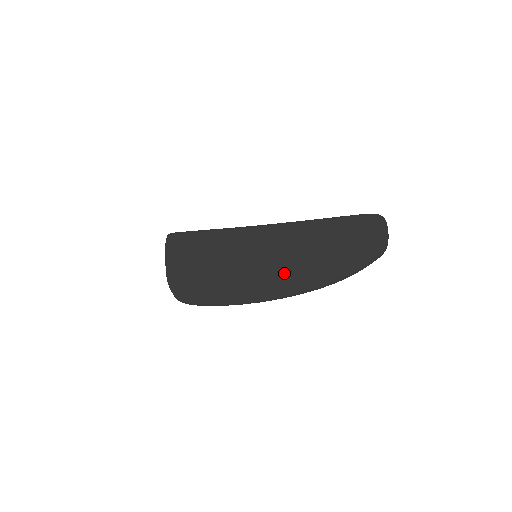
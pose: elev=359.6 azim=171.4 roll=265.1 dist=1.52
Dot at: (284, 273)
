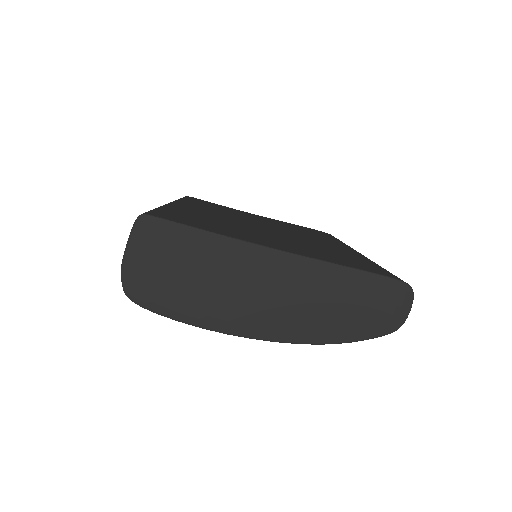
Dot at: (263, 311)
